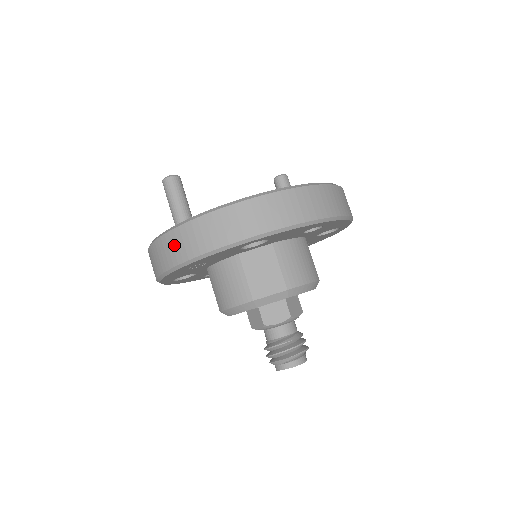
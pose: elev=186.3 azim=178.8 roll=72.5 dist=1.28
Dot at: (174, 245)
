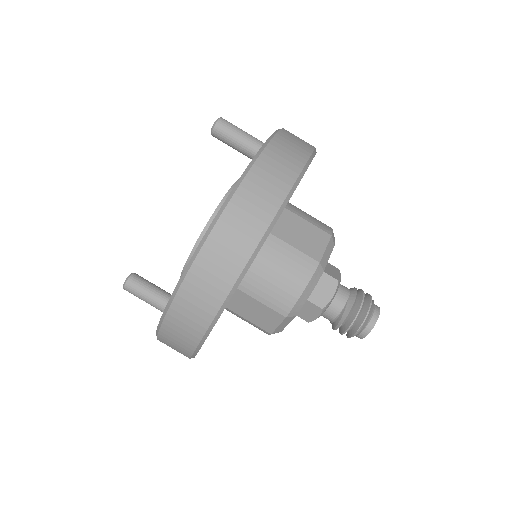
Dot at: occluded
